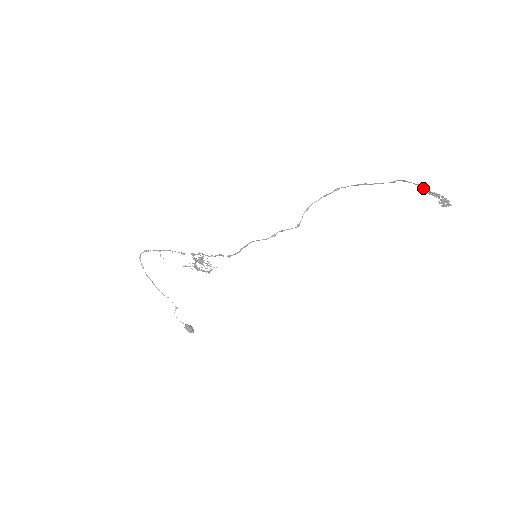
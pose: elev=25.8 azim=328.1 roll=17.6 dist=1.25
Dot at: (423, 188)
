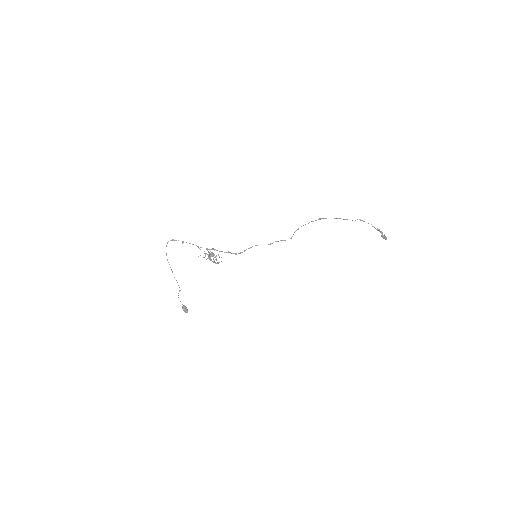
Dot at: (373, 226)
